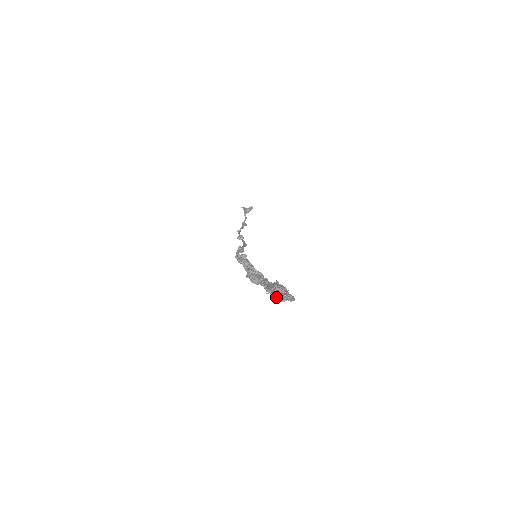
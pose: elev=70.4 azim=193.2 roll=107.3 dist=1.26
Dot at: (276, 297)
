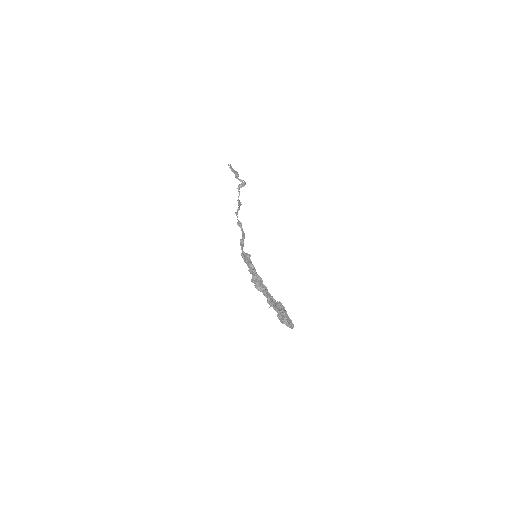
Dot at: (283, 323)
